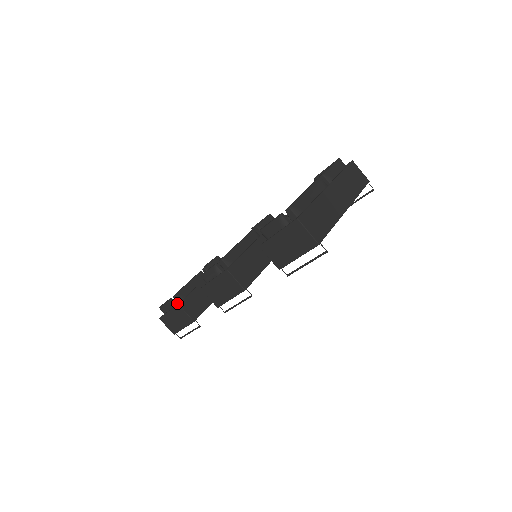
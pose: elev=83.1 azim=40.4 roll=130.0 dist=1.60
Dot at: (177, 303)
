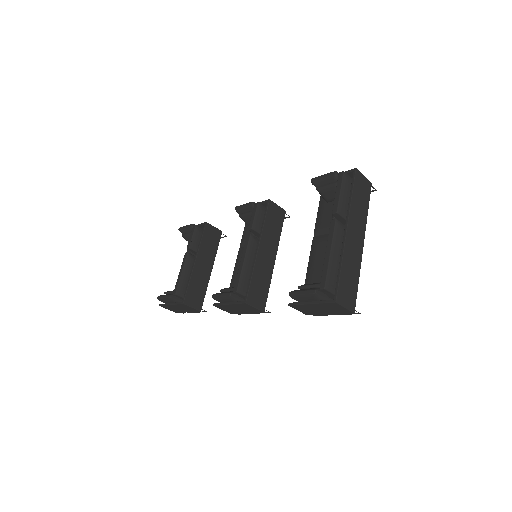
Dot at: (178, 298)
